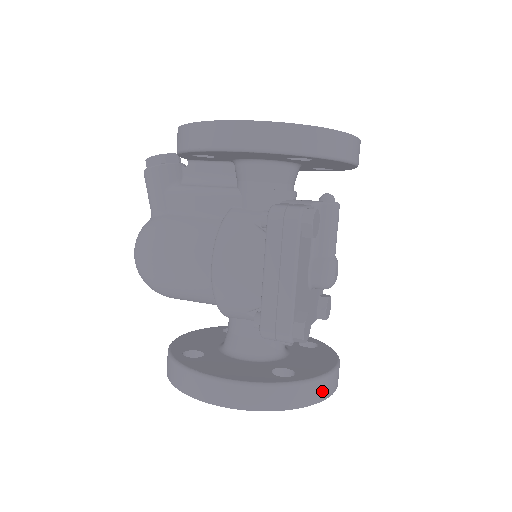
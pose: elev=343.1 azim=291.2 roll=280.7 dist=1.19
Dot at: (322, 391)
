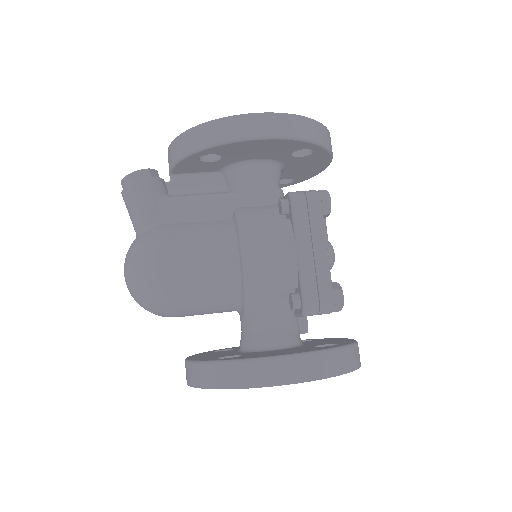
Dot at: (359, 356)
